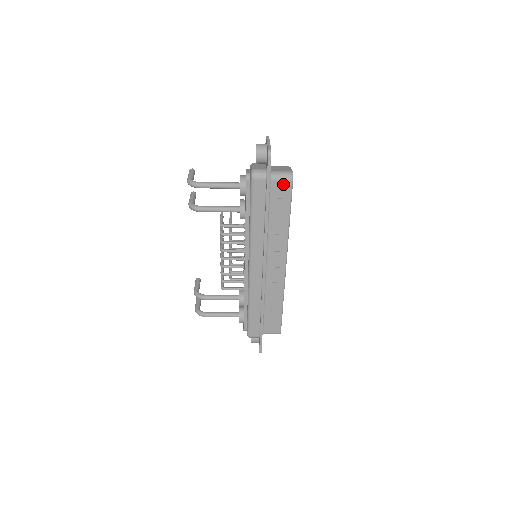
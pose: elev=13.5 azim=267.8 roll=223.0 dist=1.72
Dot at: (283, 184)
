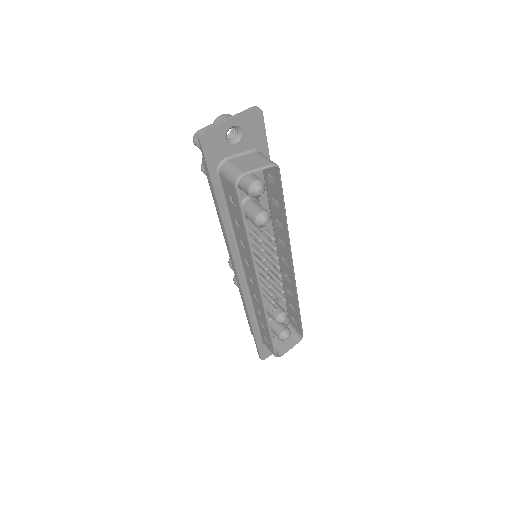
Dot at: (230, 185)
